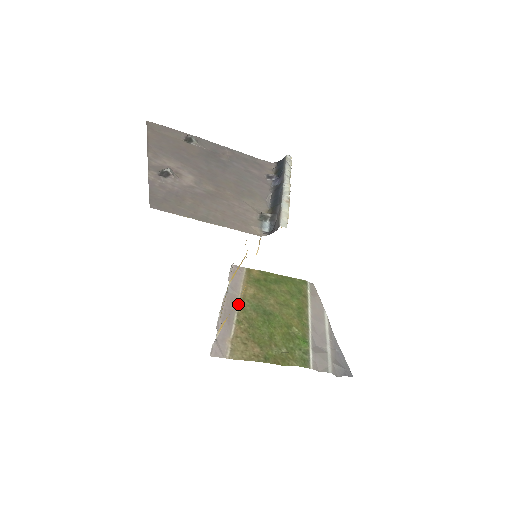
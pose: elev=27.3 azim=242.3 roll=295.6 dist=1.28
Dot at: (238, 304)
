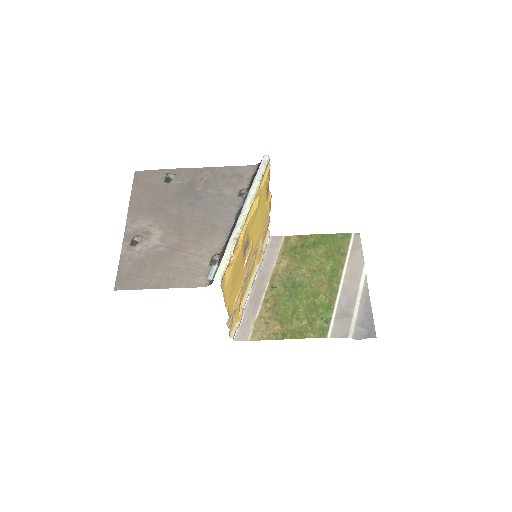
Dot at: (268, 282)
